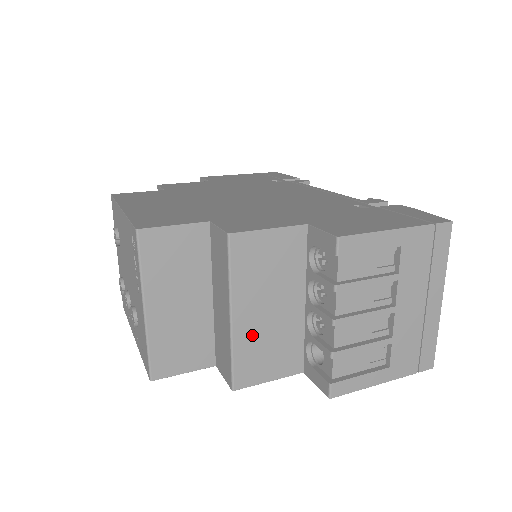
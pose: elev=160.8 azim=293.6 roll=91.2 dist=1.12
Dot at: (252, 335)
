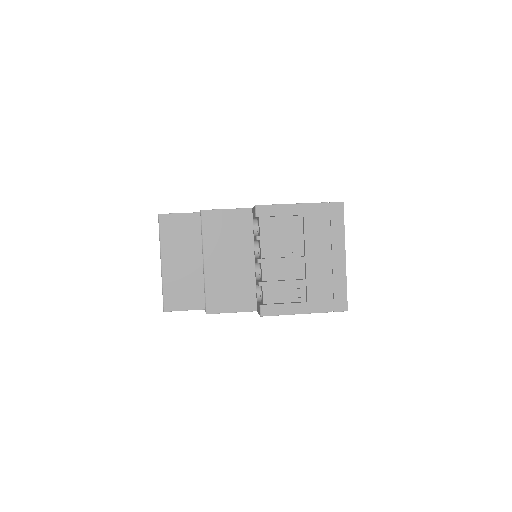
Dot at: (218, 277)
